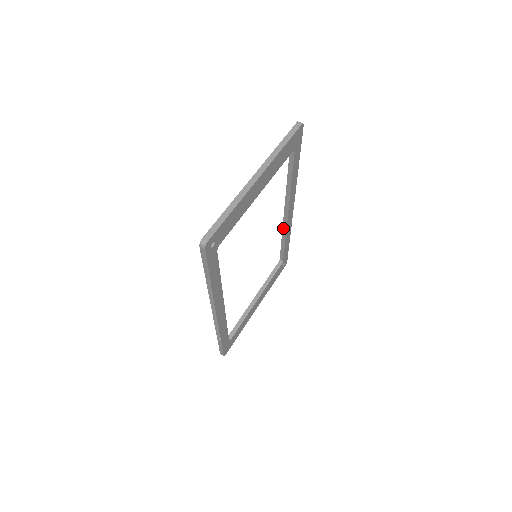
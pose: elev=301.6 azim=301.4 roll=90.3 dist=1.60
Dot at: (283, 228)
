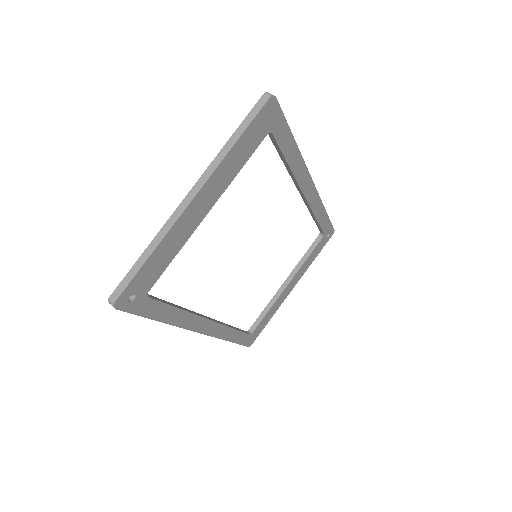
Dot at: (307, 206)
